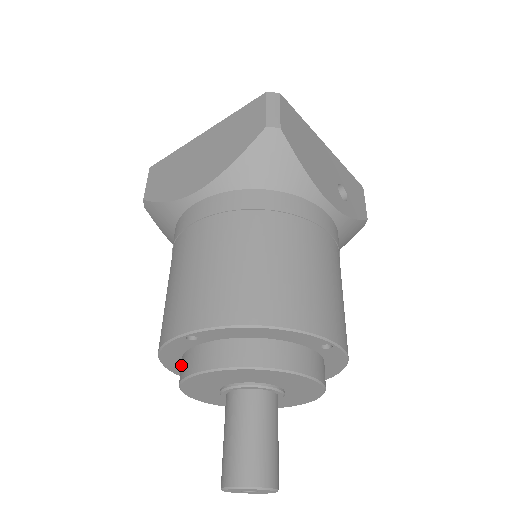
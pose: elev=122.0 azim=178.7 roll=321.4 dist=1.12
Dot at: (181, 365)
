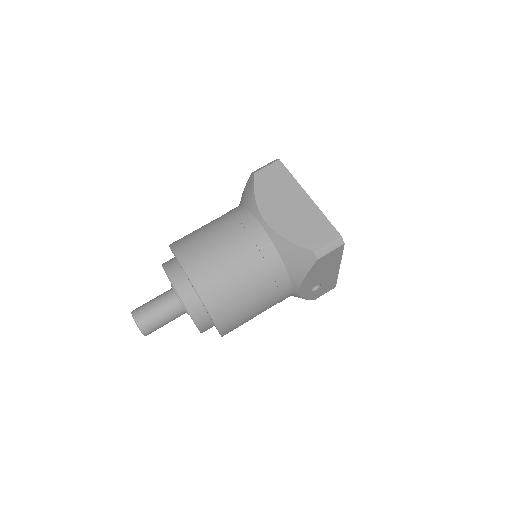
Dot at: (172, 262)
